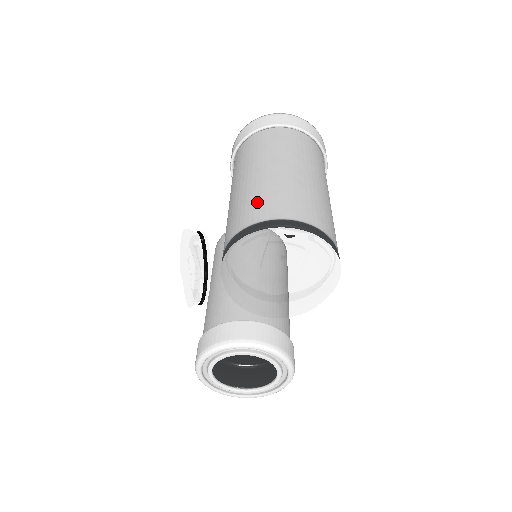
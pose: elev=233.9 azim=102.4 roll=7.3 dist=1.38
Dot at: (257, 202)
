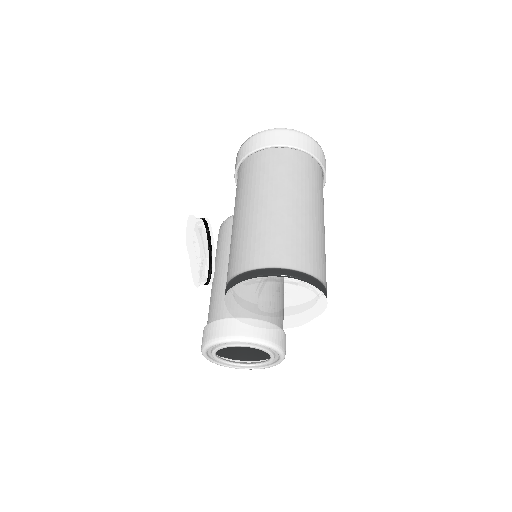
Dot at: (257, 244)
